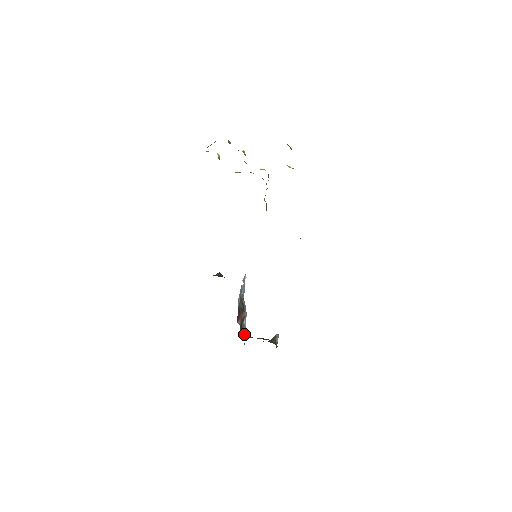
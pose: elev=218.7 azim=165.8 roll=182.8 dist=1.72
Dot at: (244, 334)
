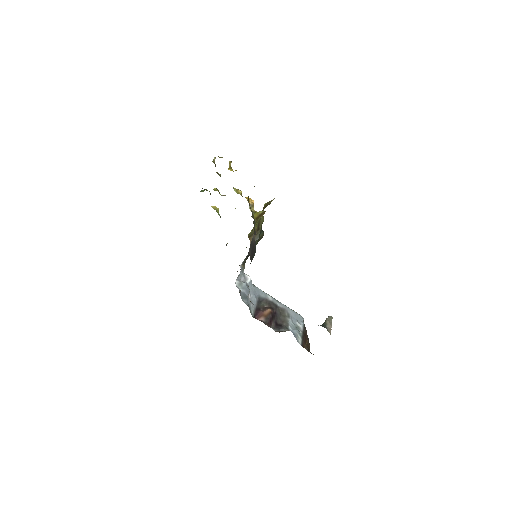
Dot at: (285, 331)
